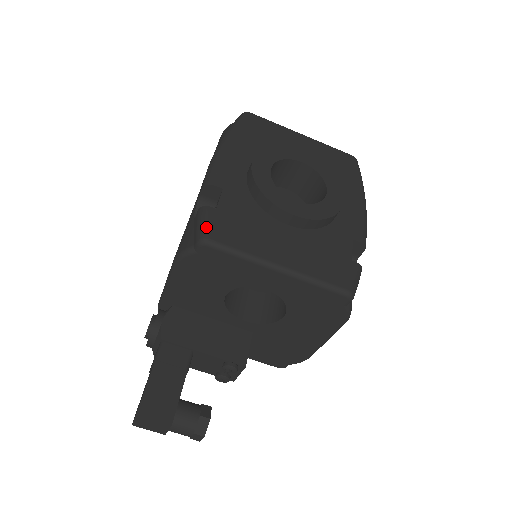
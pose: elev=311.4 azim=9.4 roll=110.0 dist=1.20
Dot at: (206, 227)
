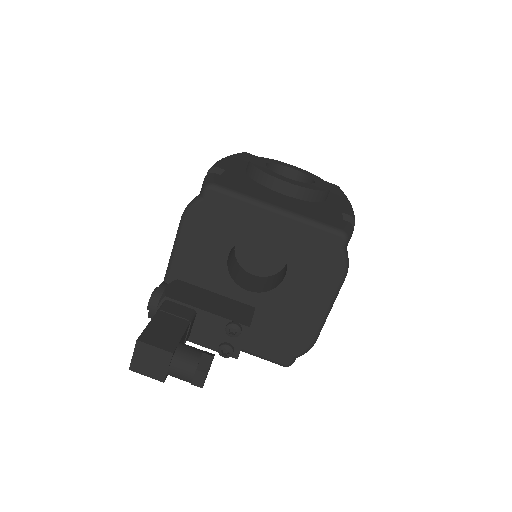
Dot at: (211, 179)
